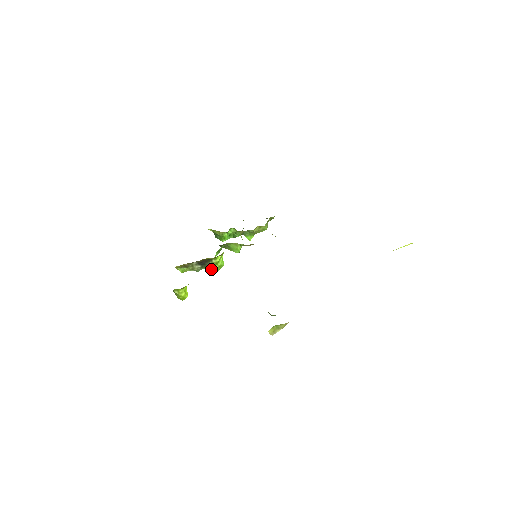
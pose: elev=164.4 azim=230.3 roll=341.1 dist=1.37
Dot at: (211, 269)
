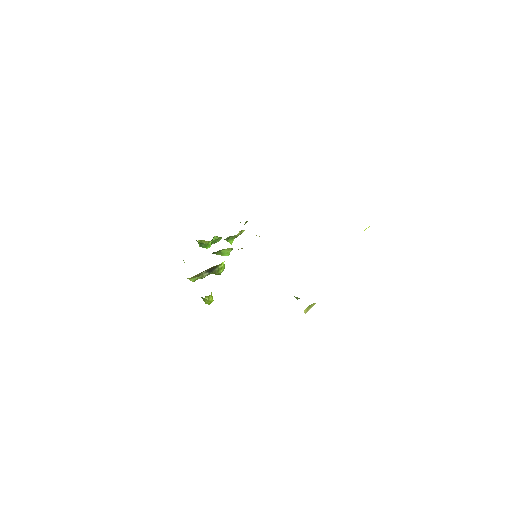
Dot at: (216, 274)
